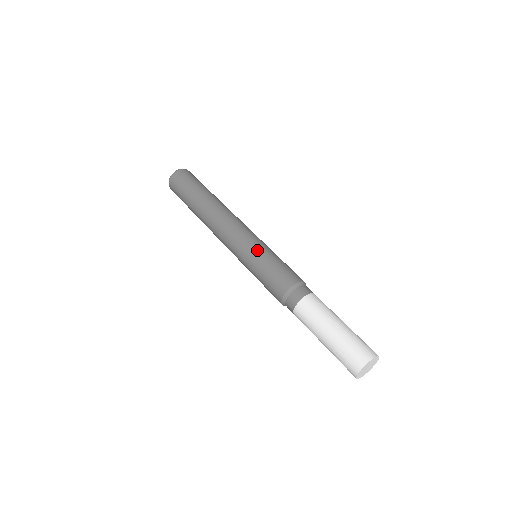
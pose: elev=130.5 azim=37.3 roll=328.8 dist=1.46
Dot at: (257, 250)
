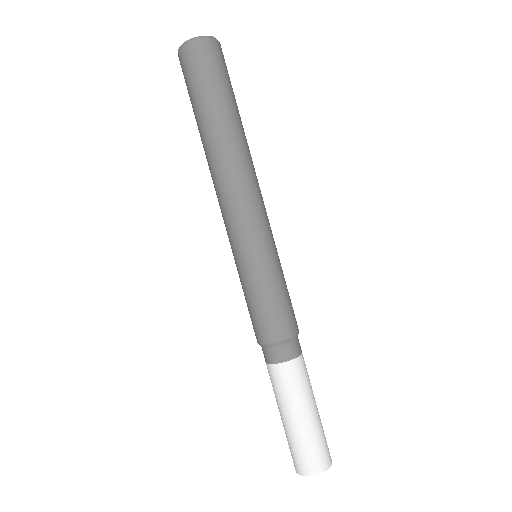
Dot at: (246, 267)
